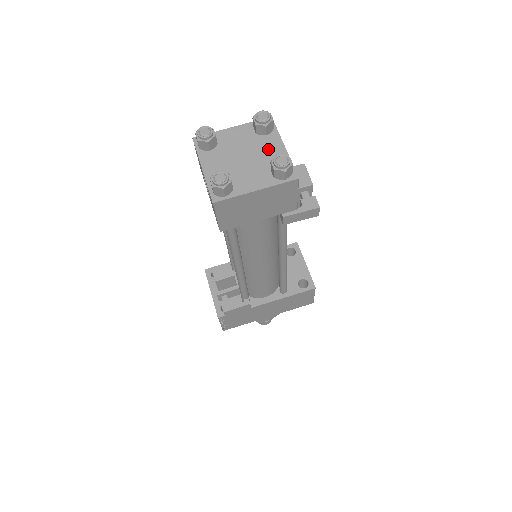
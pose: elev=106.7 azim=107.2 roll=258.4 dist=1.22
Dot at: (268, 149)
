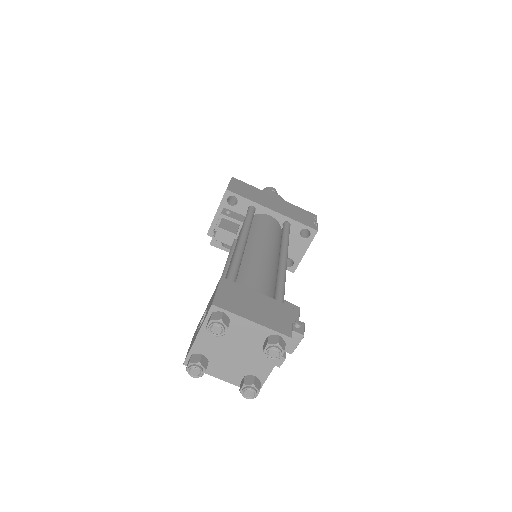
Dot at: (260, 360)
